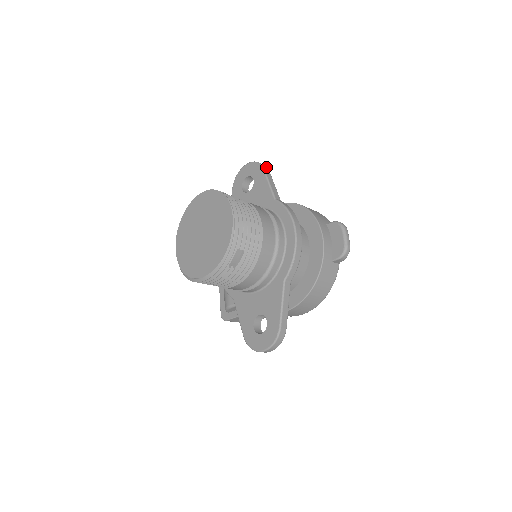
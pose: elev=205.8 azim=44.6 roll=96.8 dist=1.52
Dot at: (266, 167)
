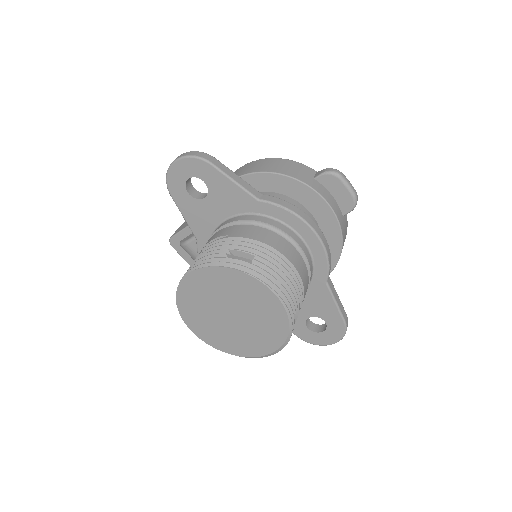
Dot at: (209, 156)
